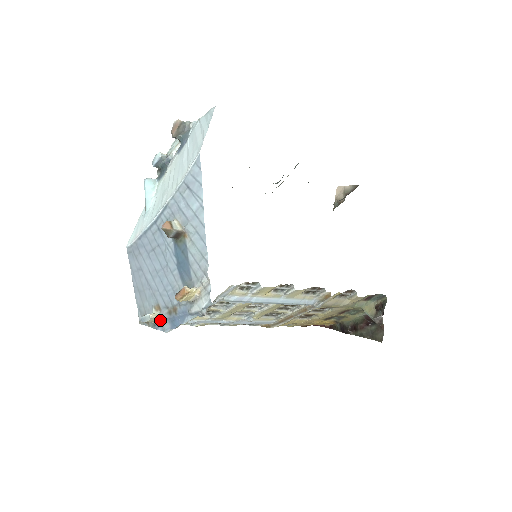
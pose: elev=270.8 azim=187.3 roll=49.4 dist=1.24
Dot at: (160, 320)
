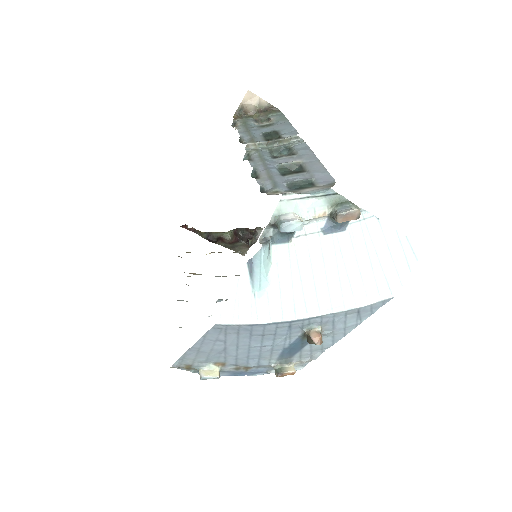
Dot at: occluded
